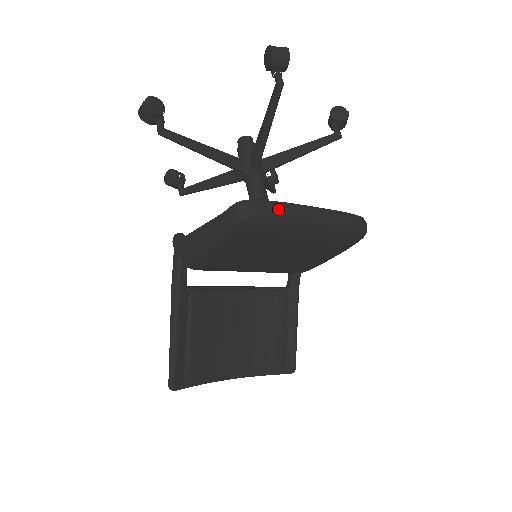
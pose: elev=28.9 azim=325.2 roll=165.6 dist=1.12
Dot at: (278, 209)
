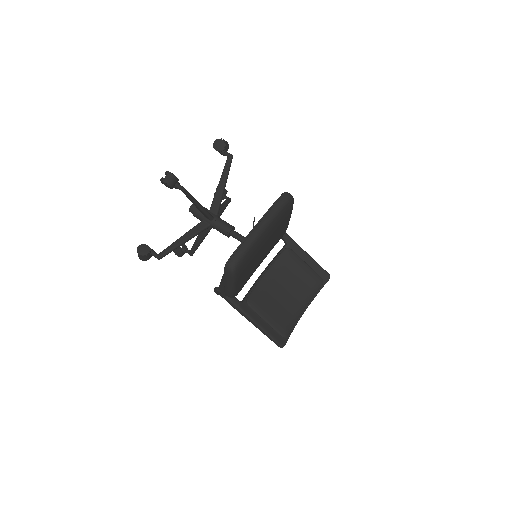
Dot at: (243, 249)
